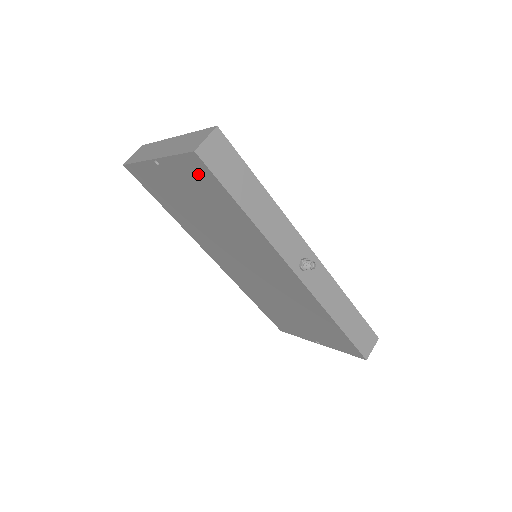
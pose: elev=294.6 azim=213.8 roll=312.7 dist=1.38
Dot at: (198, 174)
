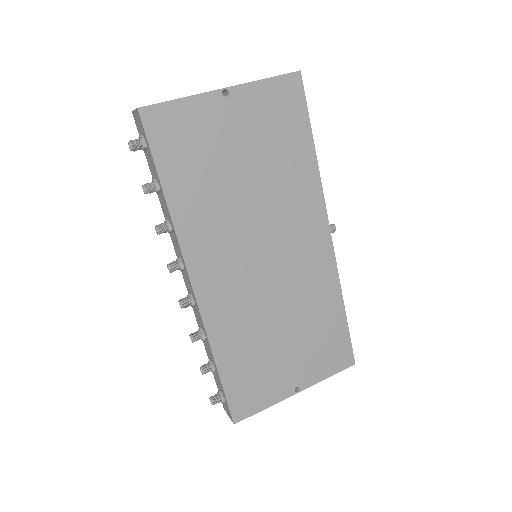
Dot at: (284, 102)
